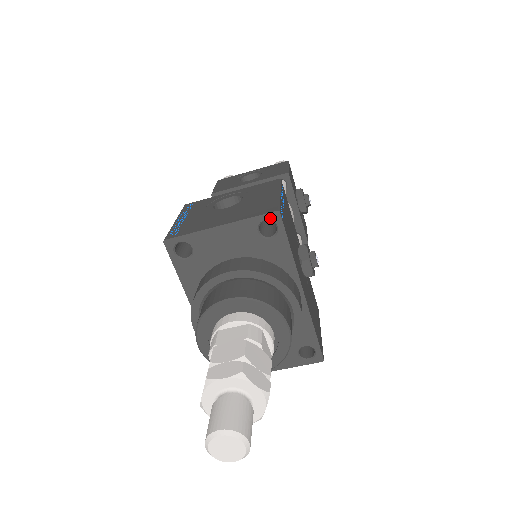
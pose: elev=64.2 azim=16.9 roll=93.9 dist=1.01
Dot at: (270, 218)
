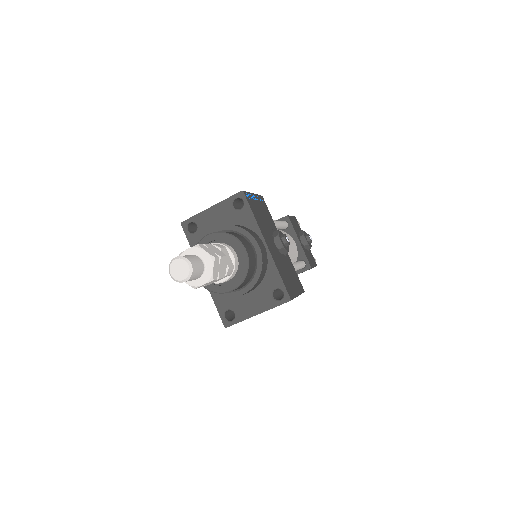
Dot at: (238, 196)
